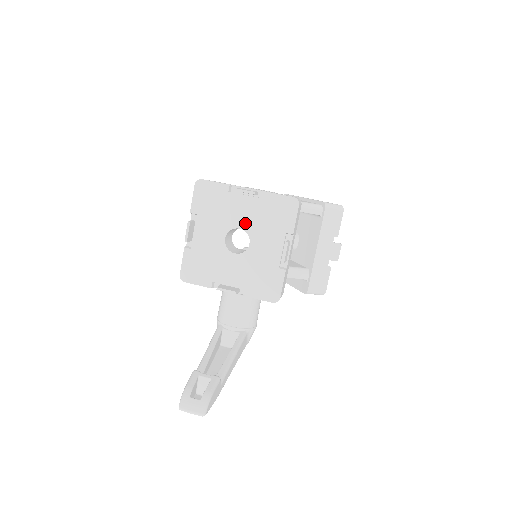
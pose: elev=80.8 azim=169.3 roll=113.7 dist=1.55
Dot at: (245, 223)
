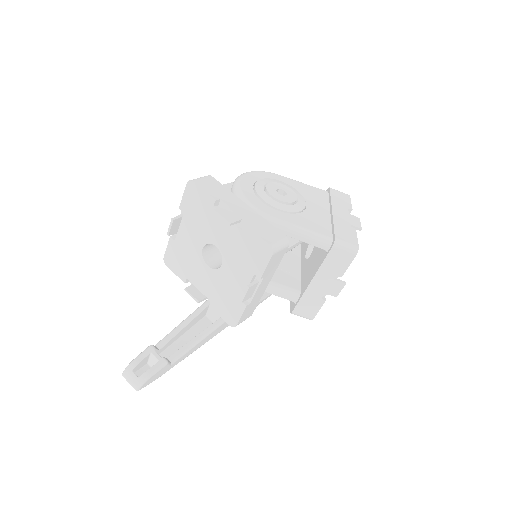
Dot at: (222, 244)
